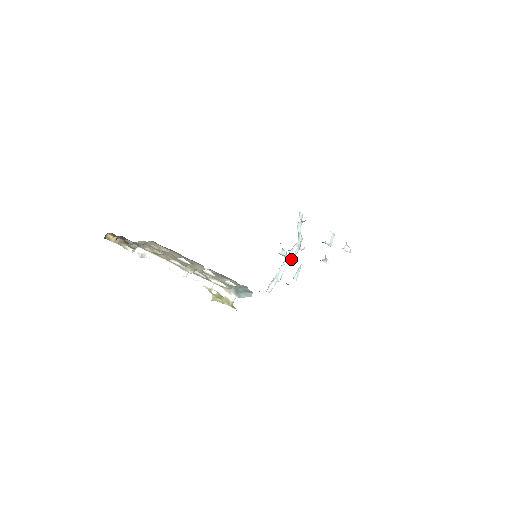
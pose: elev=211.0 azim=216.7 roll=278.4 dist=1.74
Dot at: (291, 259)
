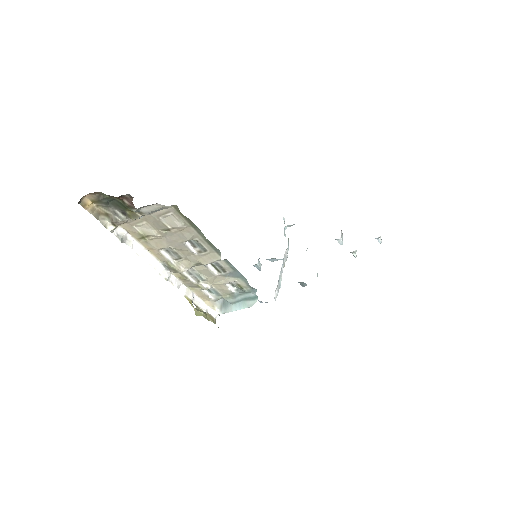
Dot at: (284, 265)
